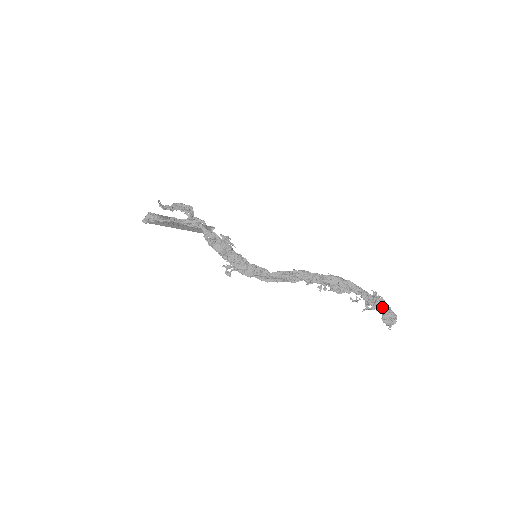
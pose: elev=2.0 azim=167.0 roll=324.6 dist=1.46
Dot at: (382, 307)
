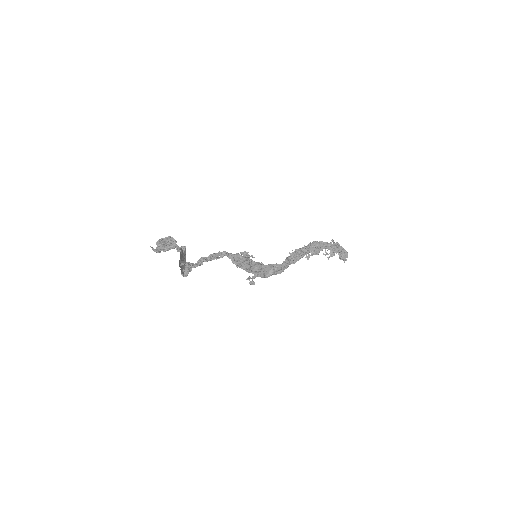
Dot at: (339, 249)
